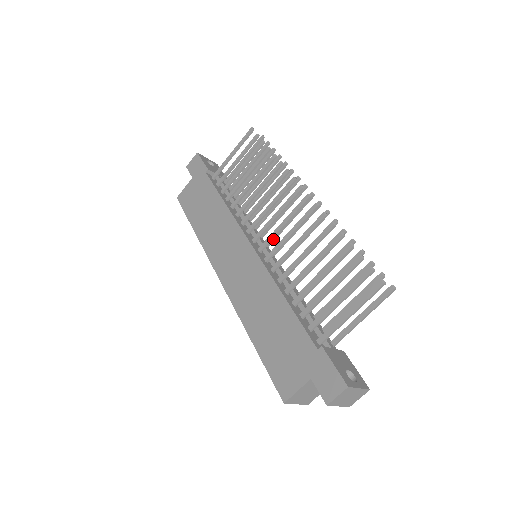
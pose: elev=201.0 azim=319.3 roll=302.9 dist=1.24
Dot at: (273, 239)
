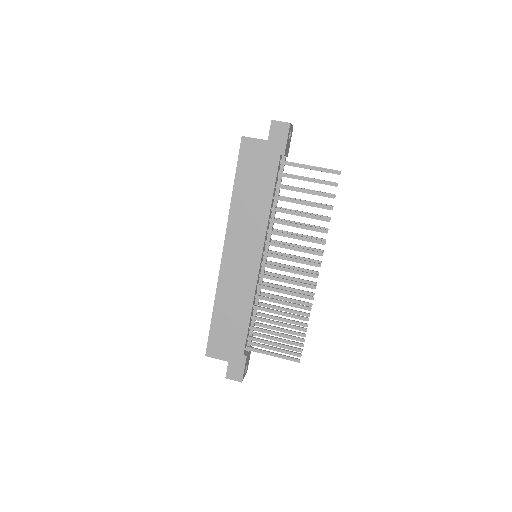
Dot at: occluded
